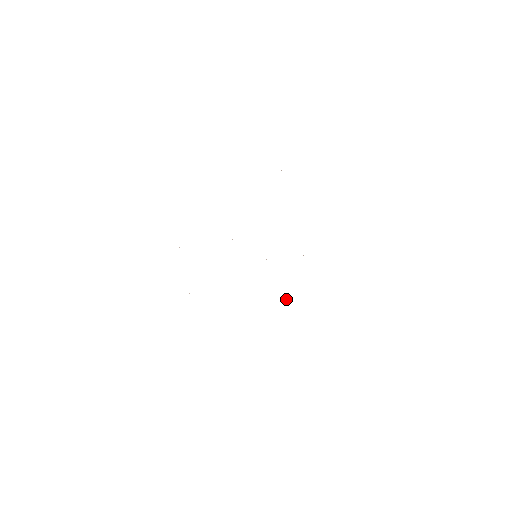
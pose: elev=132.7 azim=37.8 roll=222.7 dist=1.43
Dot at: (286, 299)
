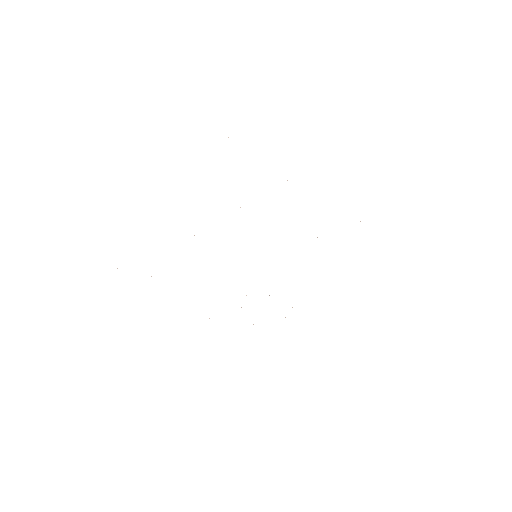
Dot at: occluded
